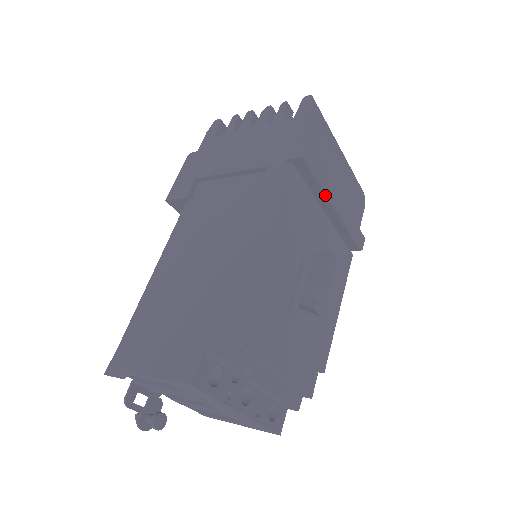
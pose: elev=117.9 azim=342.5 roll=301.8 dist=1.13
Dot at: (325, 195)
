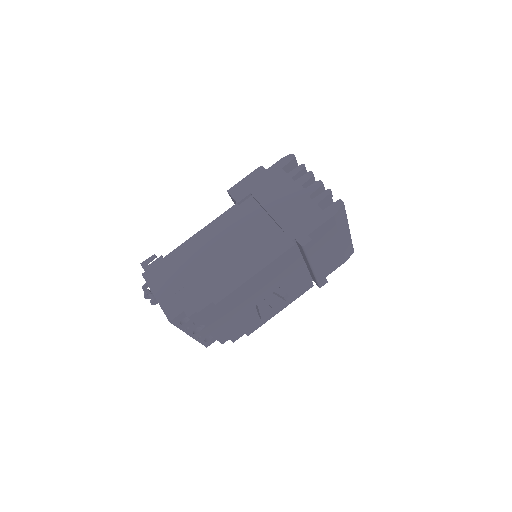
Dot at: (308, 262)
